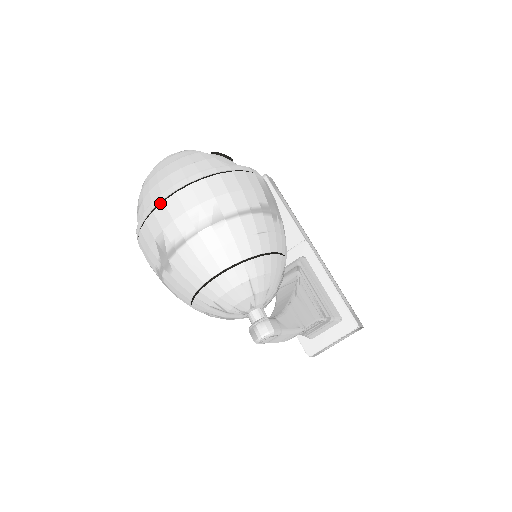
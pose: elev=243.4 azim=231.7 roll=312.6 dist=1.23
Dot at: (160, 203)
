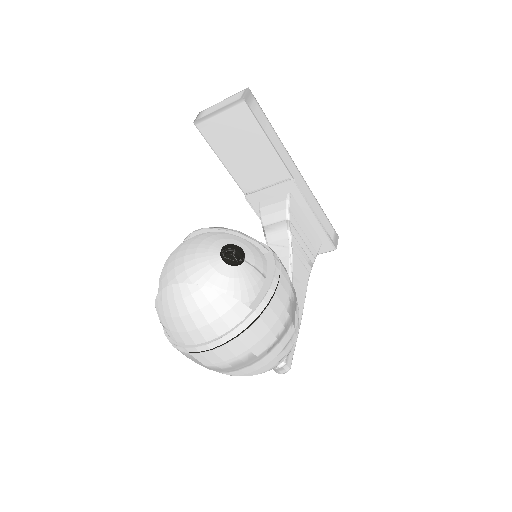
Dot at: (196, 352)
